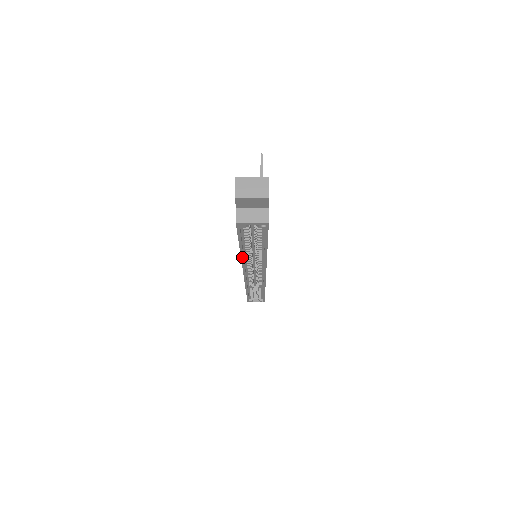
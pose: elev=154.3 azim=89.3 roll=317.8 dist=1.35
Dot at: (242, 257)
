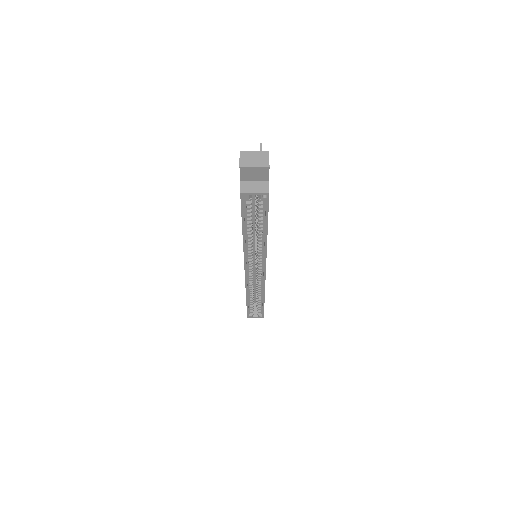
Dot at: (244, 244)
